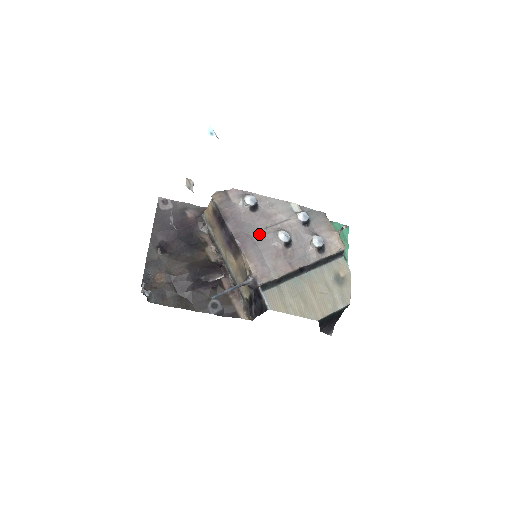
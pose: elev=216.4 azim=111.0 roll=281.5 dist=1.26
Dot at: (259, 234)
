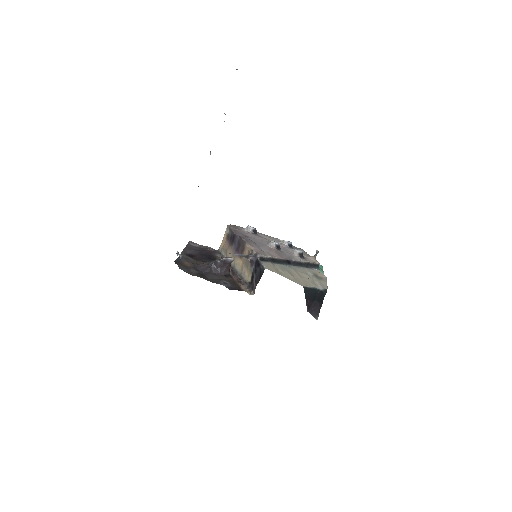
Dot at: (258, 242)
